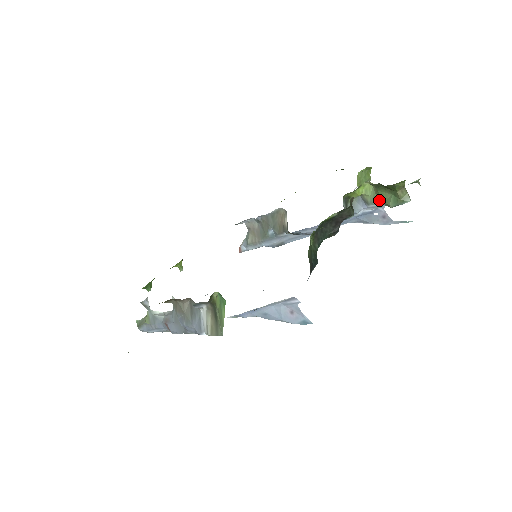
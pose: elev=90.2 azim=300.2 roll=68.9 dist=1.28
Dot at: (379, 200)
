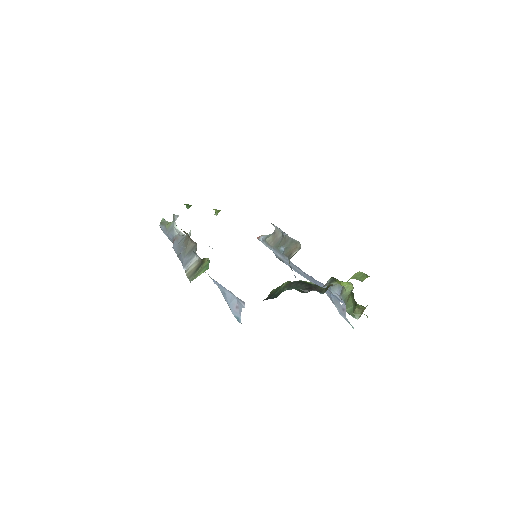
Dot at: (347, 300)
